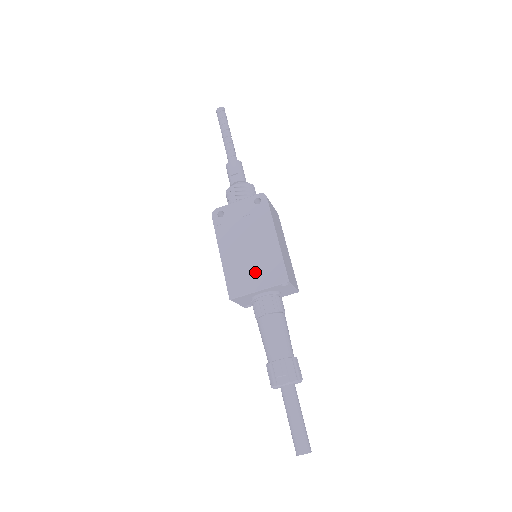
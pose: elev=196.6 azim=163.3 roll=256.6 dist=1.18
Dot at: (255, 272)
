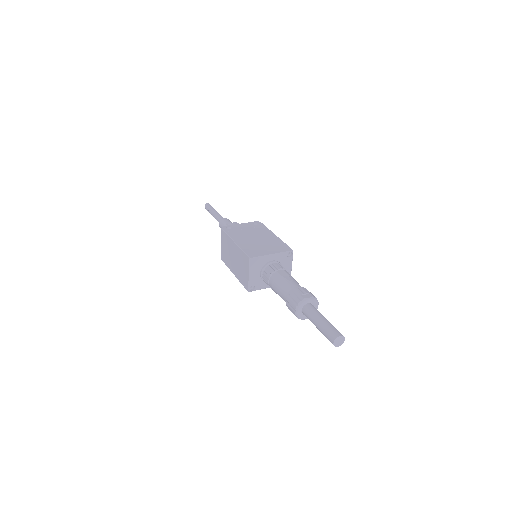
Dot at: (266, 247)
